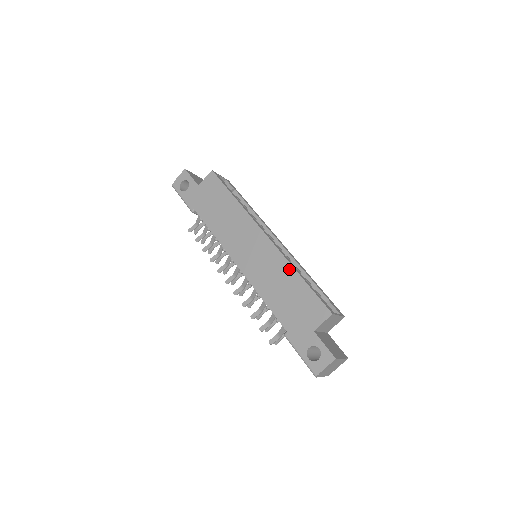
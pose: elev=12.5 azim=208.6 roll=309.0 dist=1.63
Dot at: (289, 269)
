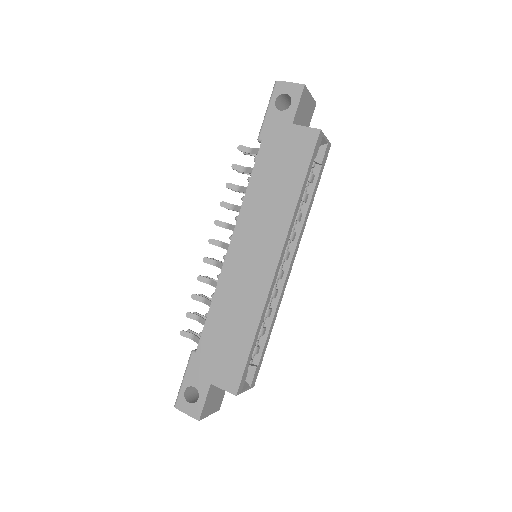
Dot at: (255, 319)
